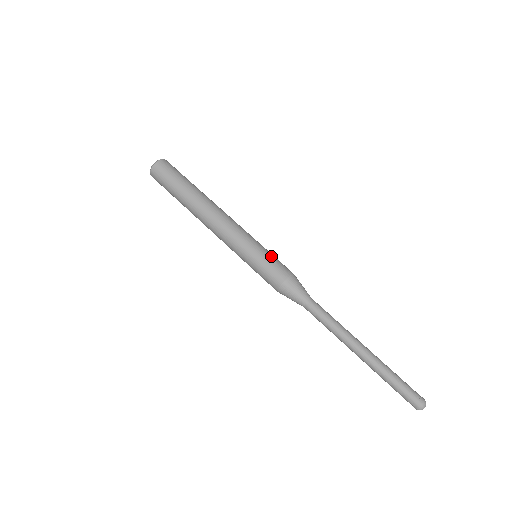
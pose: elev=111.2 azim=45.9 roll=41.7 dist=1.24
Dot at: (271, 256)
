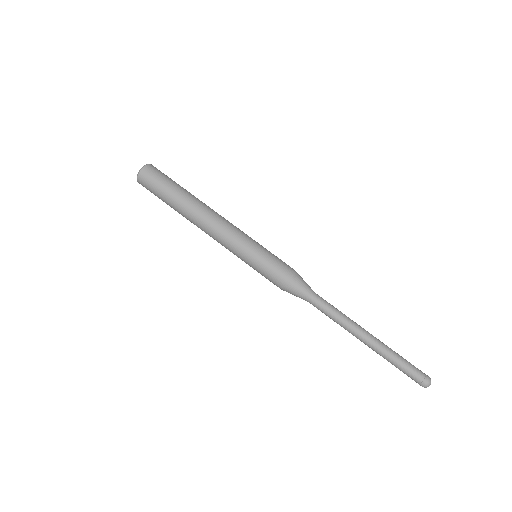
Dot at: (271, 256)
